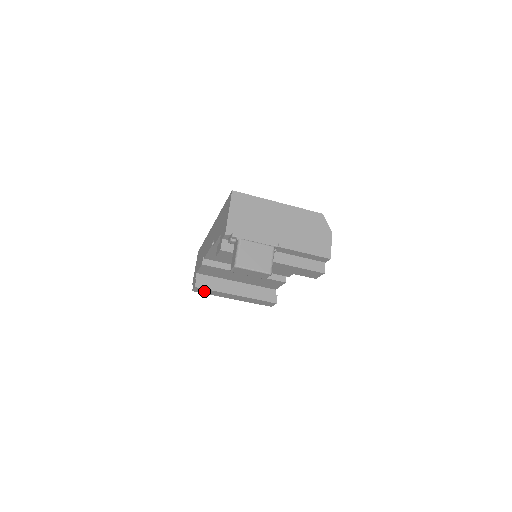
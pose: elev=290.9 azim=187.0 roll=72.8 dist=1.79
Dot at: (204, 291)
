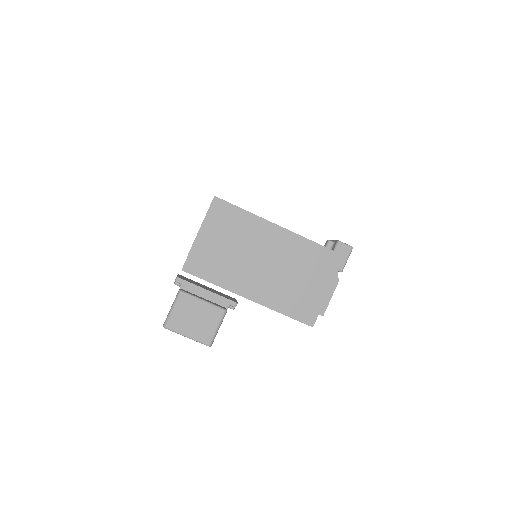
Dot at: occluded
